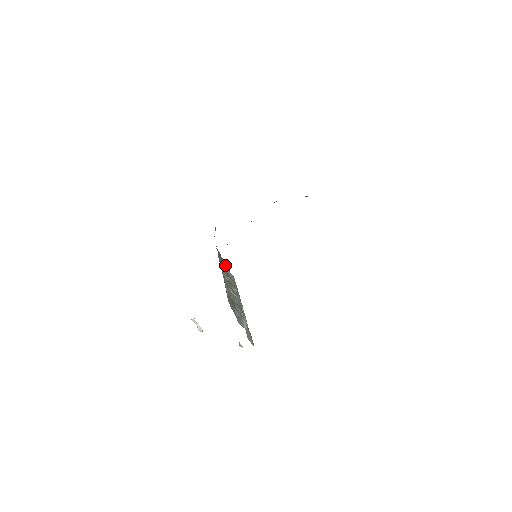
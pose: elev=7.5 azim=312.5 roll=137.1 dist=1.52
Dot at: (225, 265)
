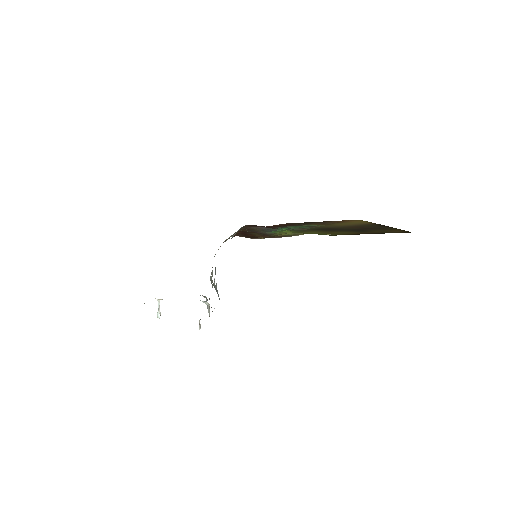
Dot at: occluded
